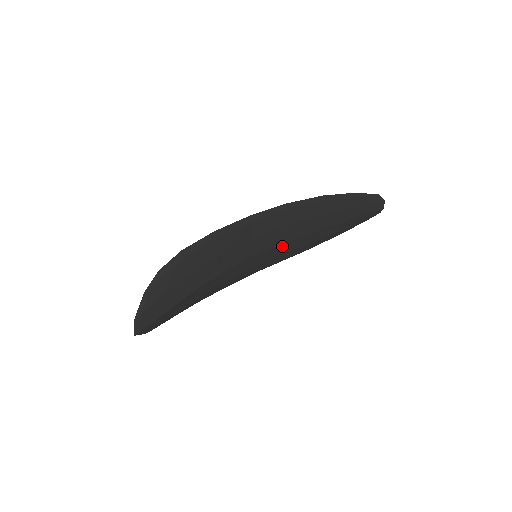
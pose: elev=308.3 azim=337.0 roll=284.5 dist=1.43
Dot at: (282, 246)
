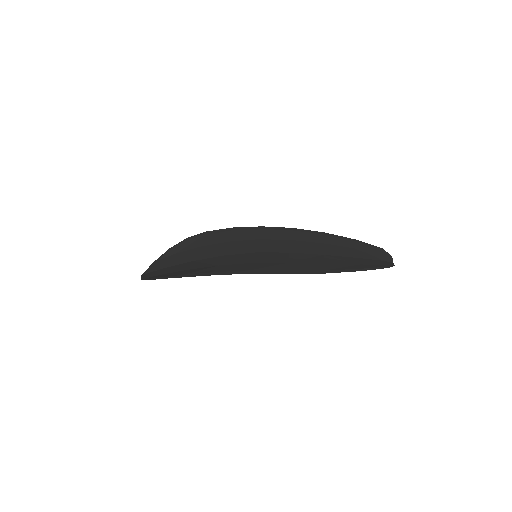
Dot at: (285, 250)
